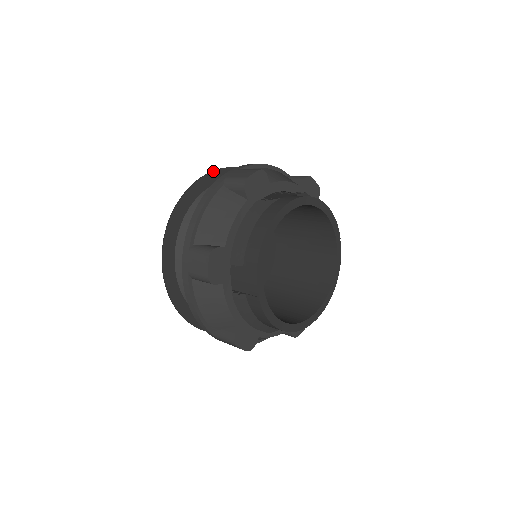
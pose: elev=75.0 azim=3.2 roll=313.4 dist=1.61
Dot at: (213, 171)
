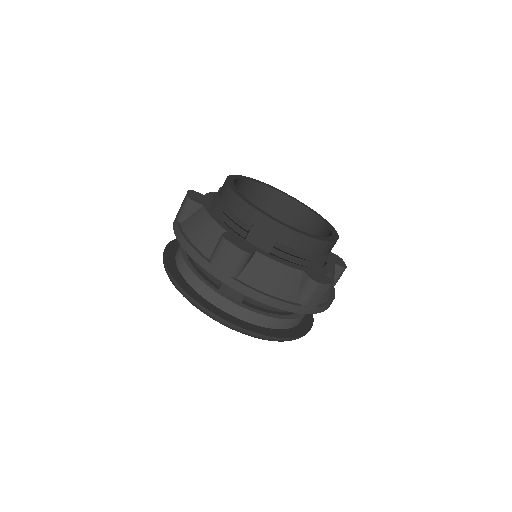
Dot at: (166, 247)
